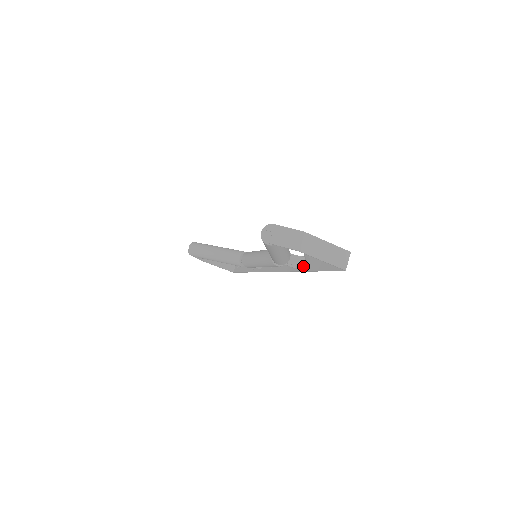
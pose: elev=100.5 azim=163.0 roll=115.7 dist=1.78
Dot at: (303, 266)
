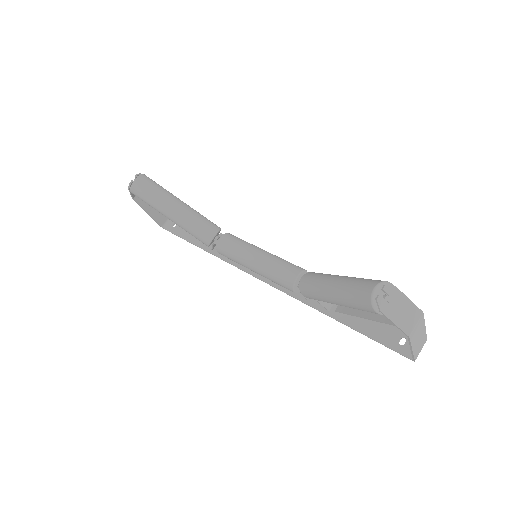
Dot at: (328, 308)
